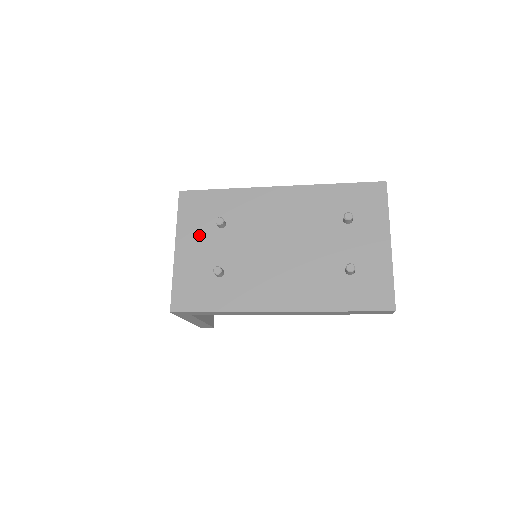
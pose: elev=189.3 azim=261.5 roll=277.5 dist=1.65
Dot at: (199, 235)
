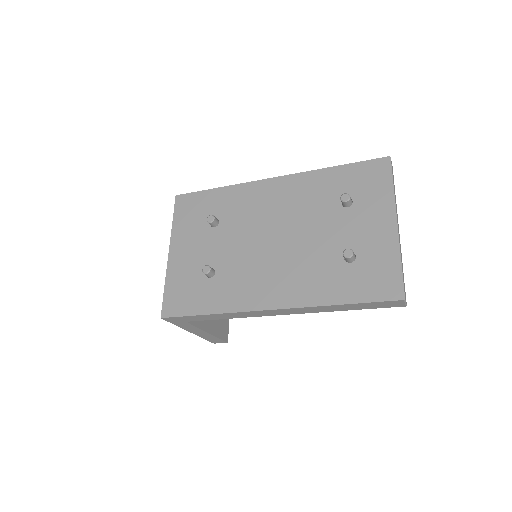
Dot at: (192, 236)
